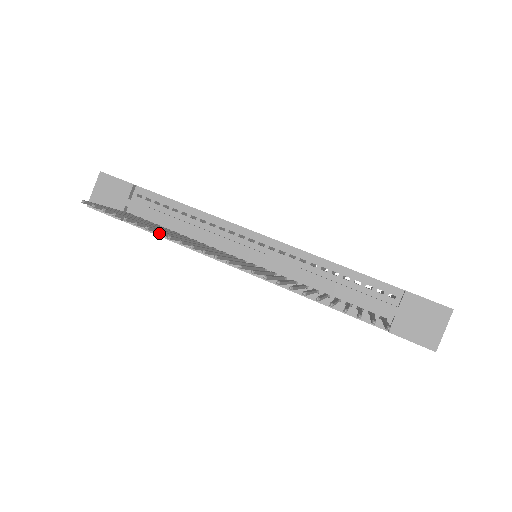
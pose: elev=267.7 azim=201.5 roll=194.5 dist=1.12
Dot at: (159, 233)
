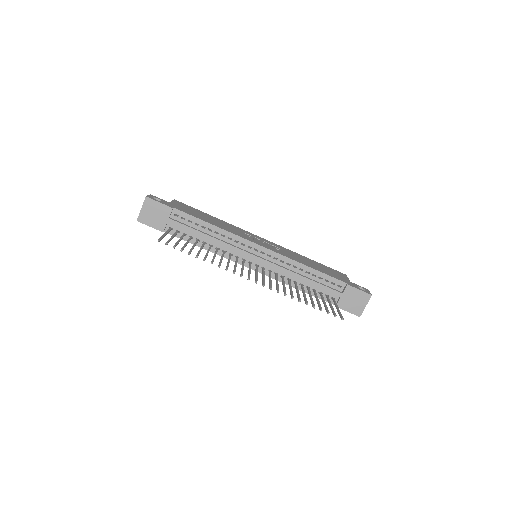
Dot at: occluded
